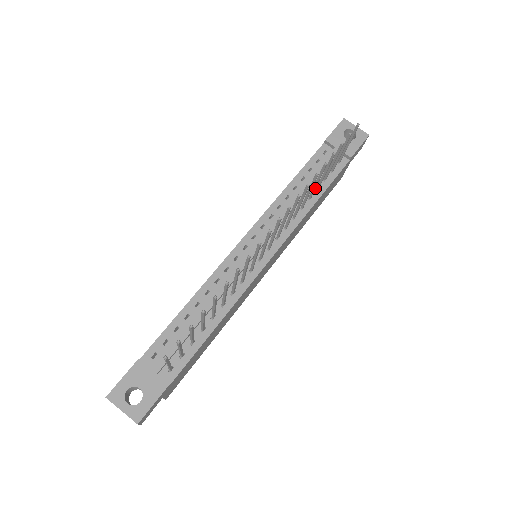
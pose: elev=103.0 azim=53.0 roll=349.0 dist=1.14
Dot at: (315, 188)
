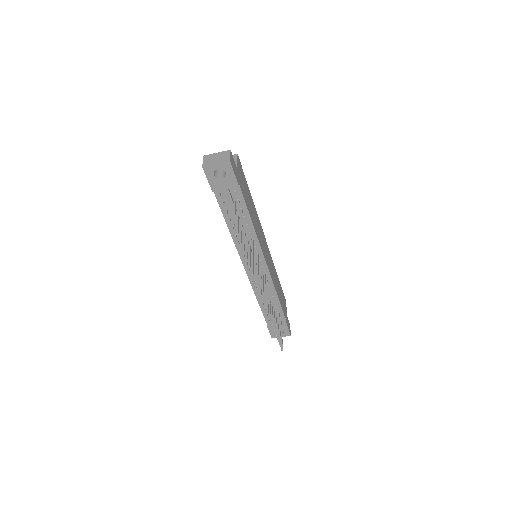
Dot at: (247, 236)
